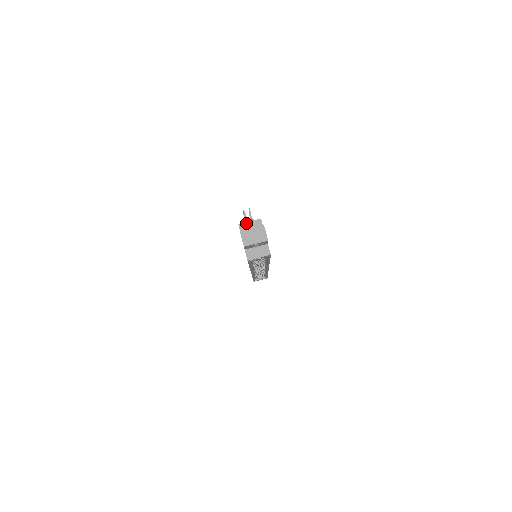
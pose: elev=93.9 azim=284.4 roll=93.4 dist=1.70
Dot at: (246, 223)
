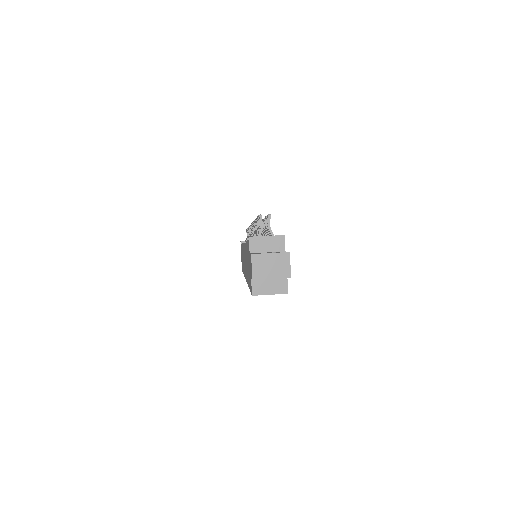
Dot at: (261, 237)
